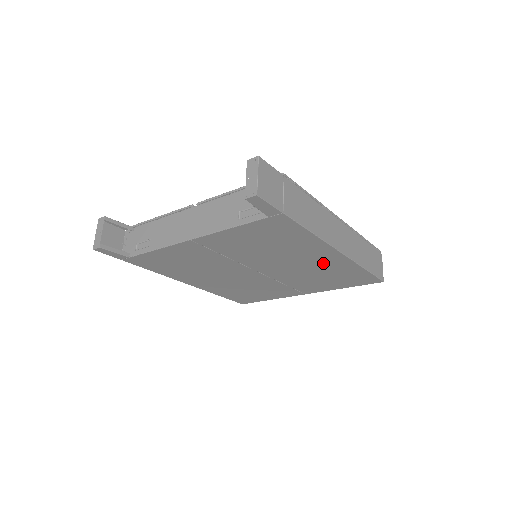
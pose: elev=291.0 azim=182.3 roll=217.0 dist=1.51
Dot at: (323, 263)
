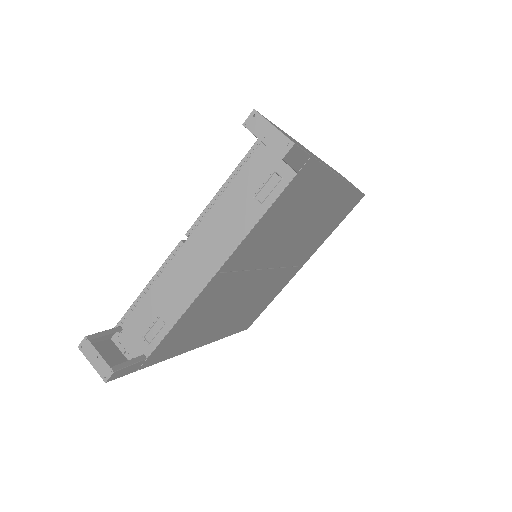
Dot at: (327, 208)
